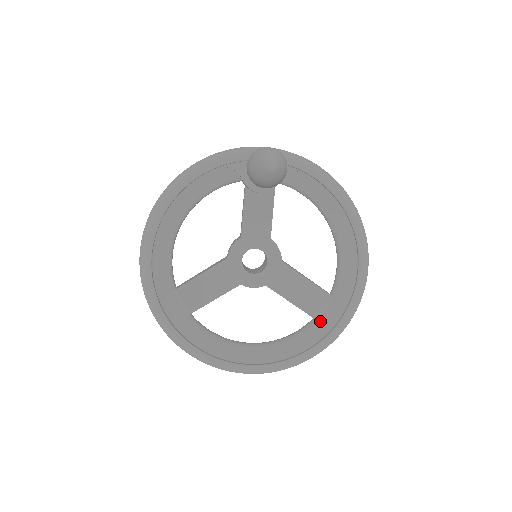
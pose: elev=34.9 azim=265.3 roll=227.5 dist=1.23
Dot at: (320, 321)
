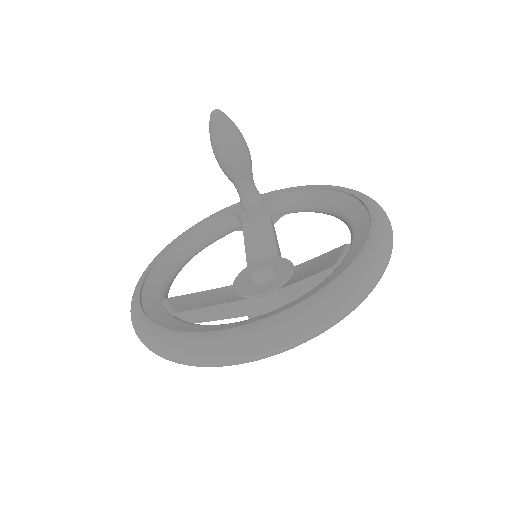
Dot at: (341, 265)
